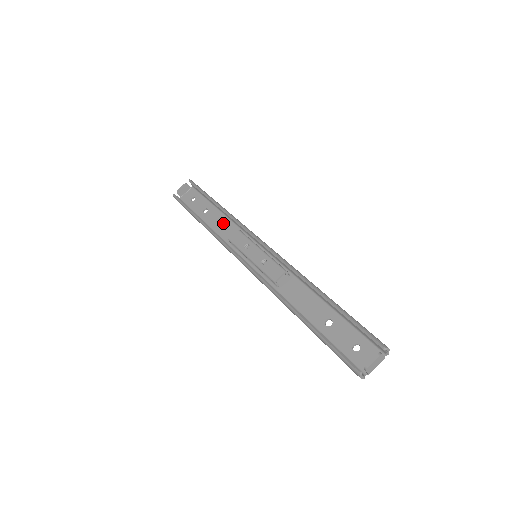
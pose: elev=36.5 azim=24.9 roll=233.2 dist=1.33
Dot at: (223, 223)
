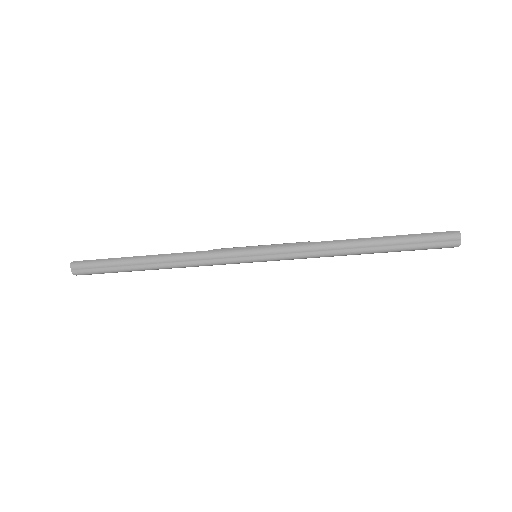
Dot at: occluded
